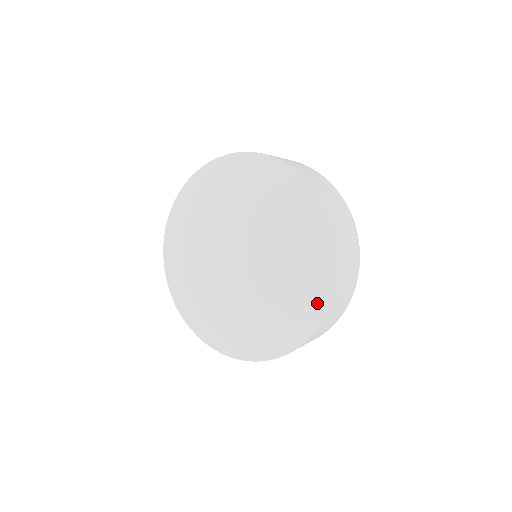
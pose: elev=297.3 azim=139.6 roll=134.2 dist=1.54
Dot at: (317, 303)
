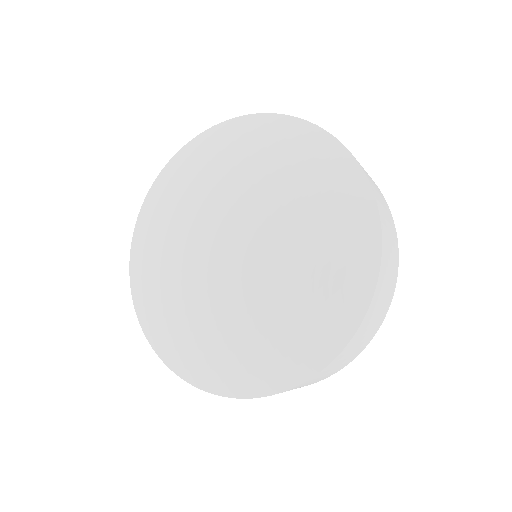
Dot at: (362, 247)
